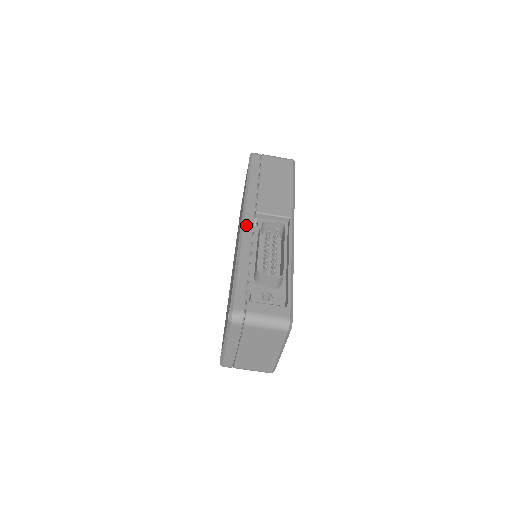
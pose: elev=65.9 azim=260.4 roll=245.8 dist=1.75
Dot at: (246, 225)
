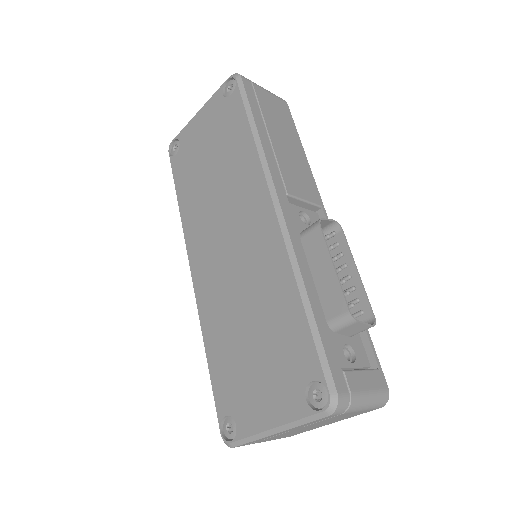
Dot at: (287, 219)
